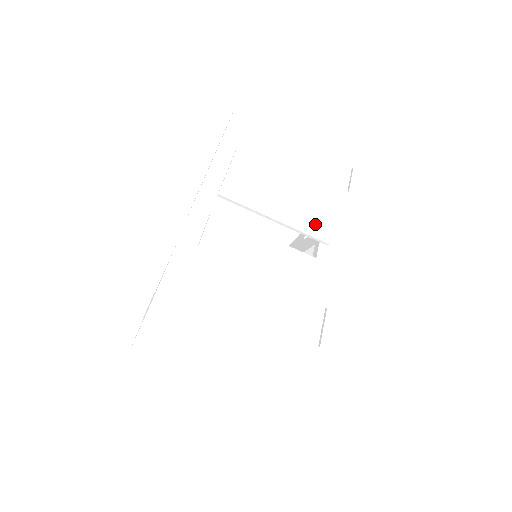
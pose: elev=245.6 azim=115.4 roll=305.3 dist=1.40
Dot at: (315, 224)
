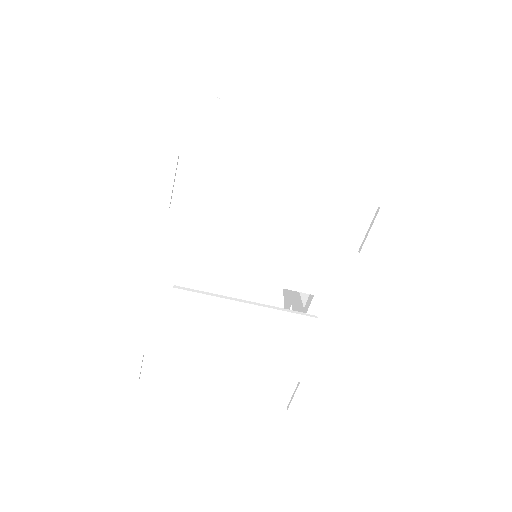
Dot at: (308, 281)
